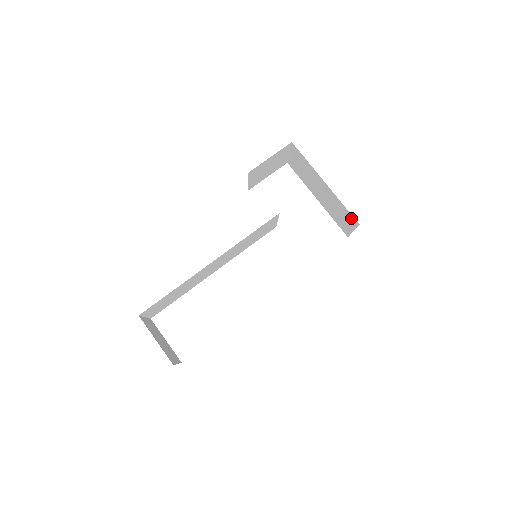
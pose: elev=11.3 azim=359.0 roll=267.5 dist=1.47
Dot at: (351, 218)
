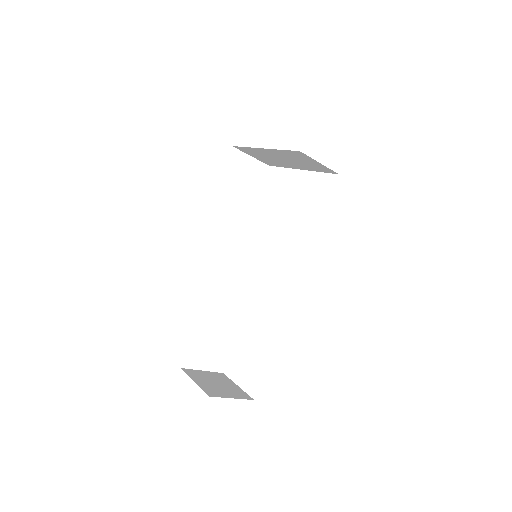
Dot at: (297, 154)
